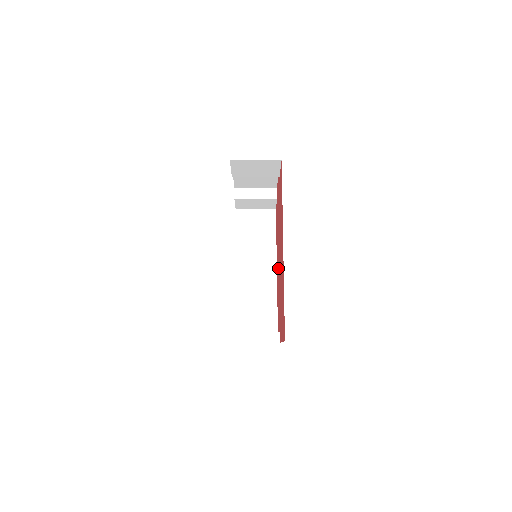
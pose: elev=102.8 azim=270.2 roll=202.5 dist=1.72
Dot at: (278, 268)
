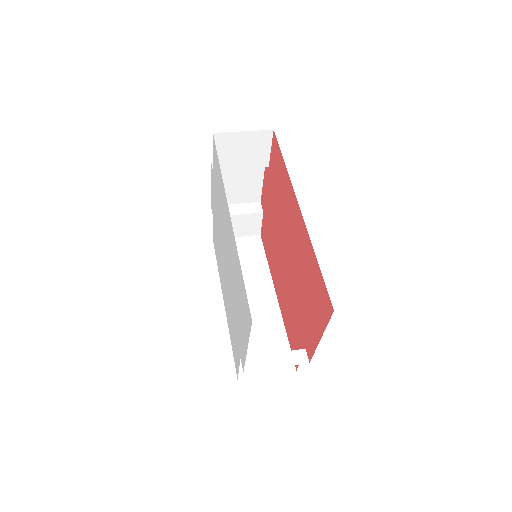
Dot at: (283, 279)
